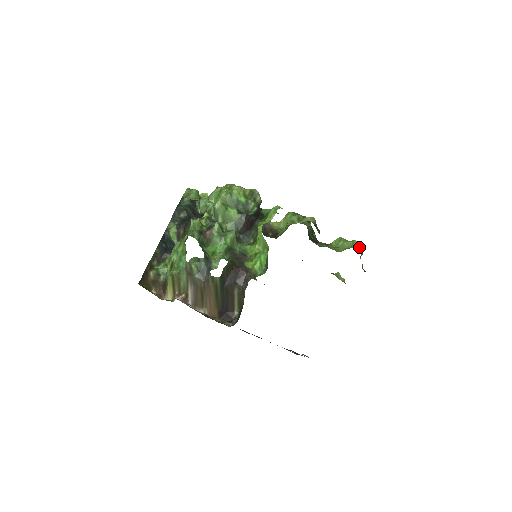
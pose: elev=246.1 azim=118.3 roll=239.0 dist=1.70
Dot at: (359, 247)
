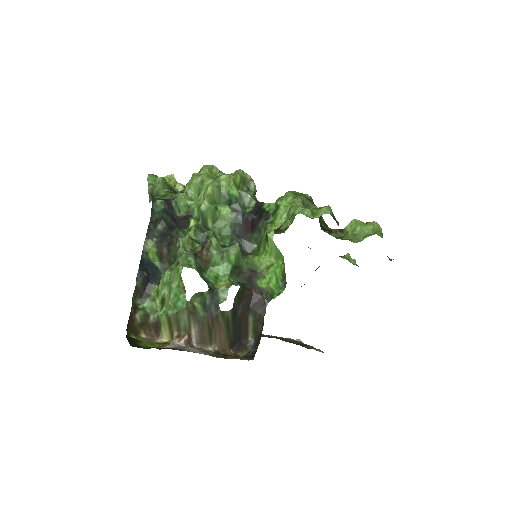
Dot at: (379, 229)
